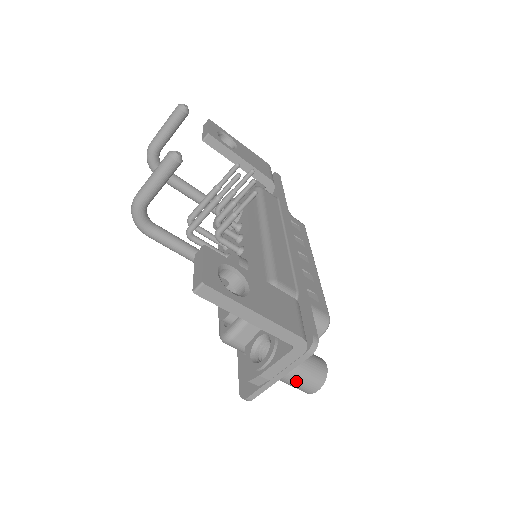
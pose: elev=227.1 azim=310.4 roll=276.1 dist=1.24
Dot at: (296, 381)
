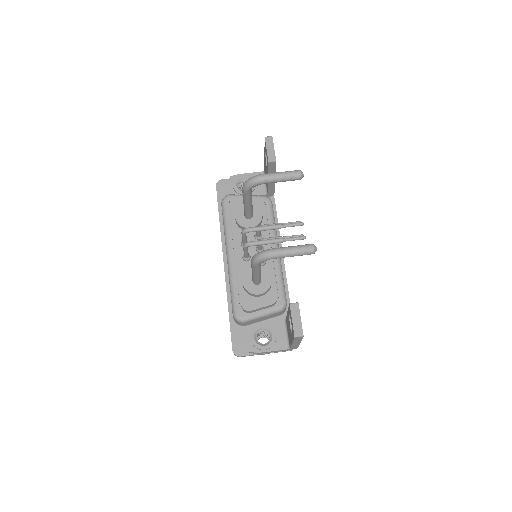
Dot at: occluded
